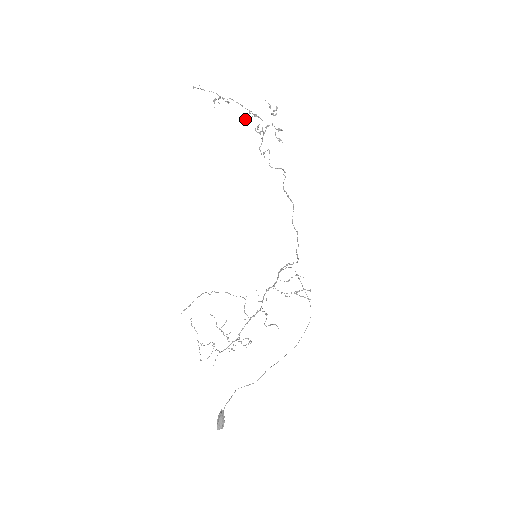
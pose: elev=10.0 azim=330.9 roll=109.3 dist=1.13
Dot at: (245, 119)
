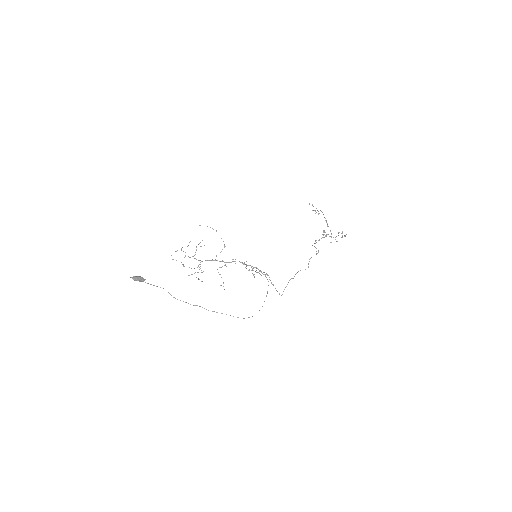
Dot at: (323, 230)
